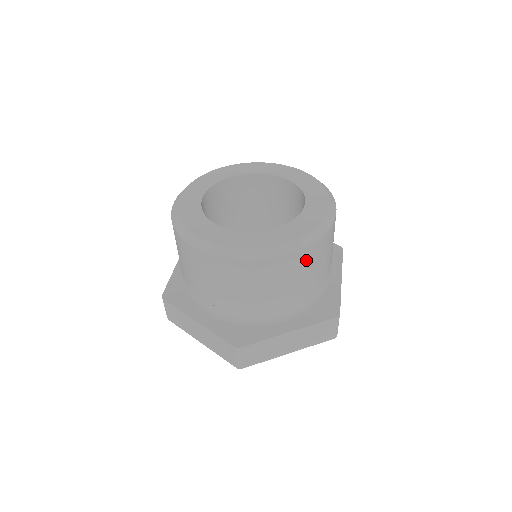
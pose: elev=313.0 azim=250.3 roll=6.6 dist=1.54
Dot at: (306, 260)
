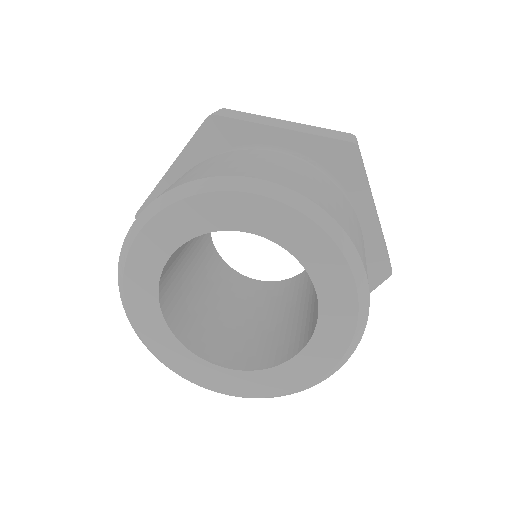
Dot at: occluded
